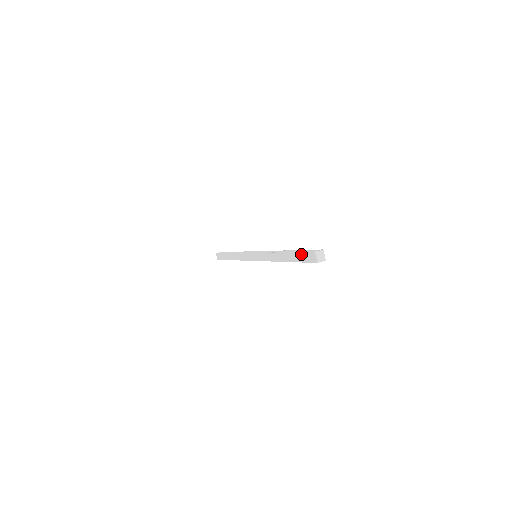
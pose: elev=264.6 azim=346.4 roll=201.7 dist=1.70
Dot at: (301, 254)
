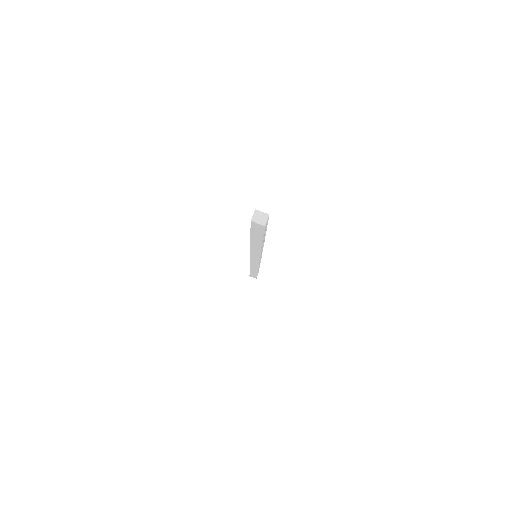
Dot at: (253, 231)
